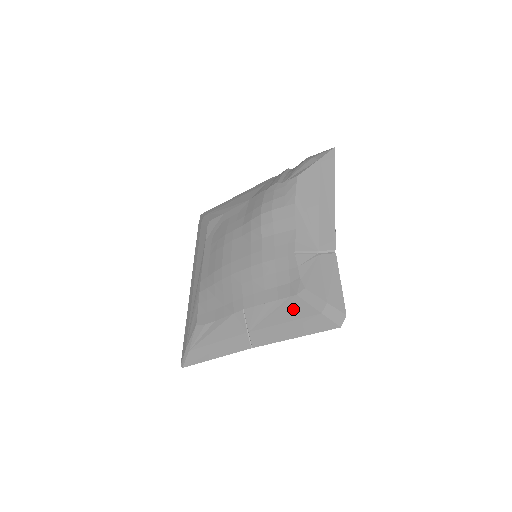
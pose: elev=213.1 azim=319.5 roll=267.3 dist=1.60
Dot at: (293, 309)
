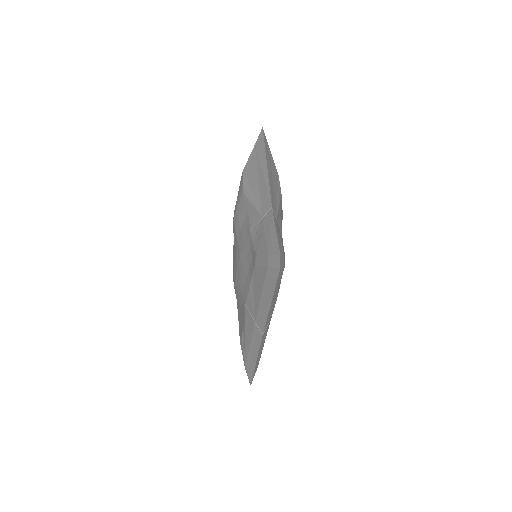
Dot at: (258, 279)
